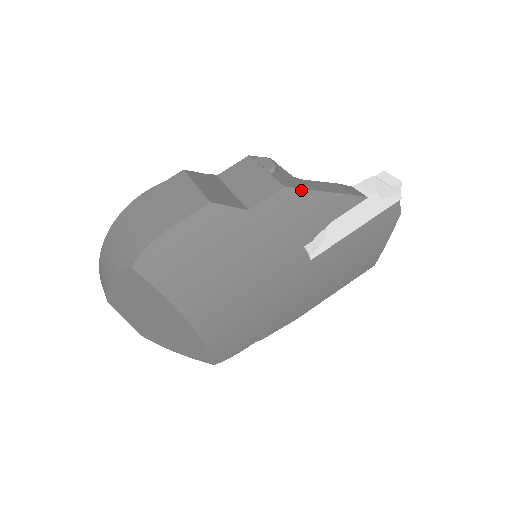
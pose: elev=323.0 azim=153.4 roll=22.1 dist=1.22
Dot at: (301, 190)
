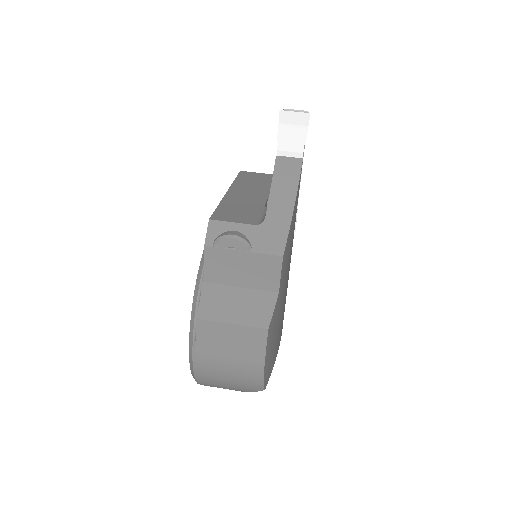
Dot at: (287, 238)
